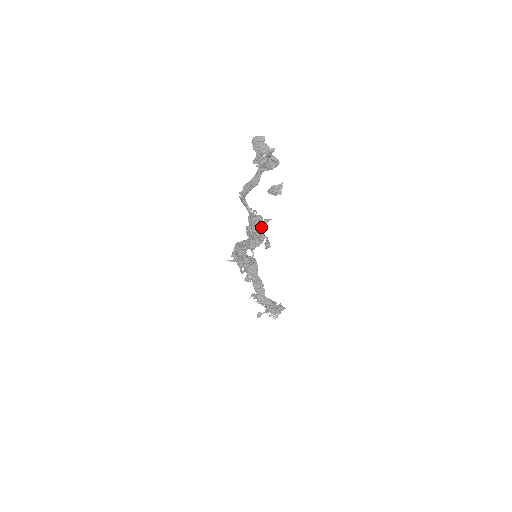
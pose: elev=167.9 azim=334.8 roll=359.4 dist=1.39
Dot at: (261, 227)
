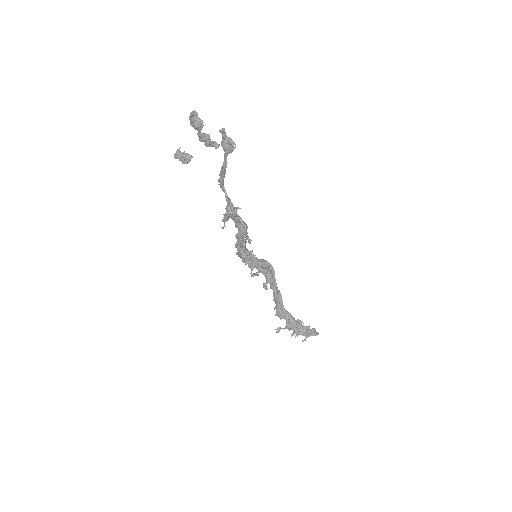
Dot at: (233, 216)
